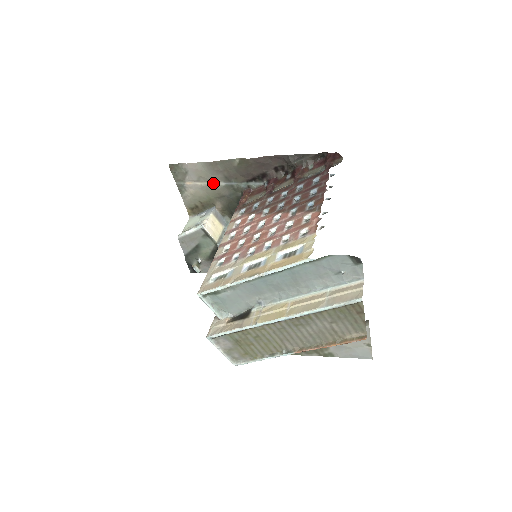
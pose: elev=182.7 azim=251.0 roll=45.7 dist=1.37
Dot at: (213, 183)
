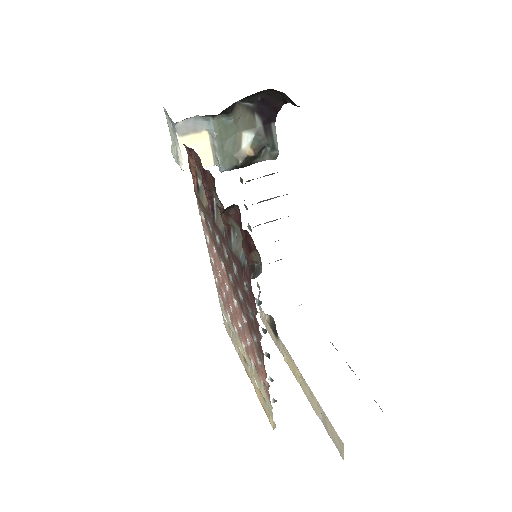
Dot at: occluded
